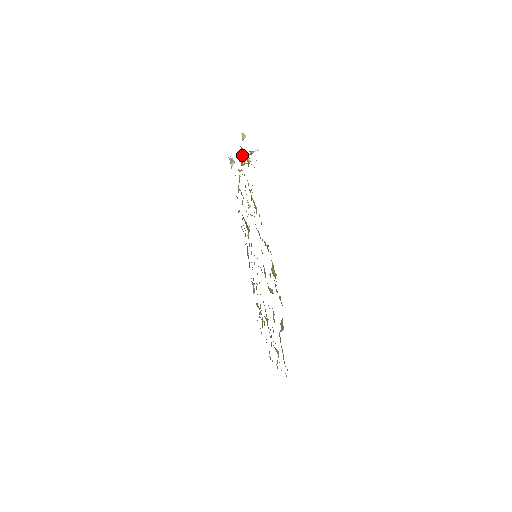
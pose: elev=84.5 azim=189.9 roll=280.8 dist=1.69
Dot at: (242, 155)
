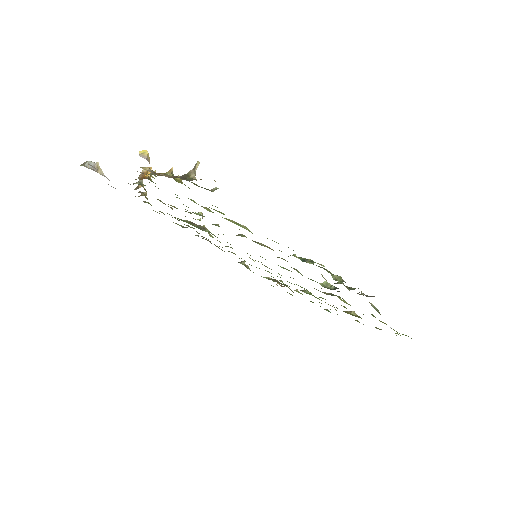
Dot at: occluded
